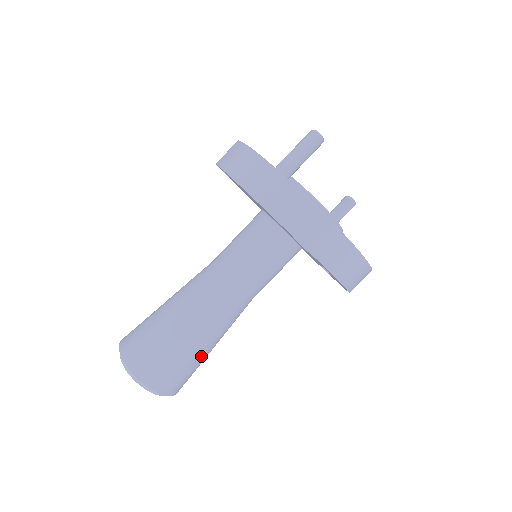
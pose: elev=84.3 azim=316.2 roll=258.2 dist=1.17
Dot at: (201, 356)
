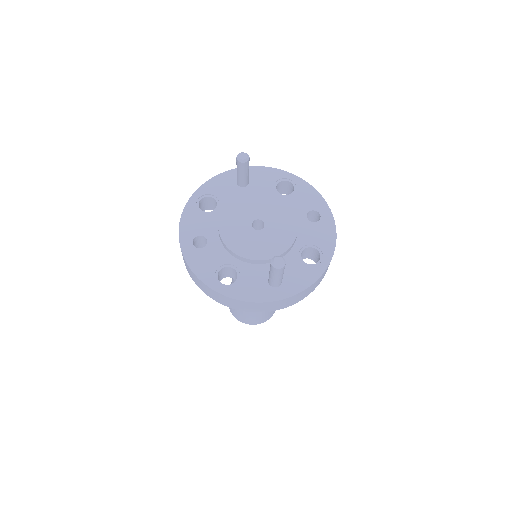
Dot at: occluded
